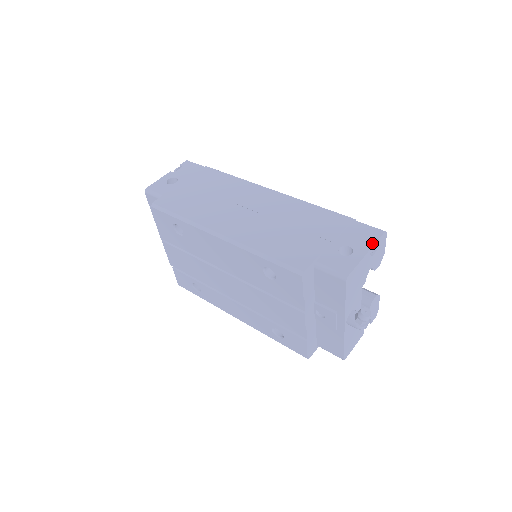
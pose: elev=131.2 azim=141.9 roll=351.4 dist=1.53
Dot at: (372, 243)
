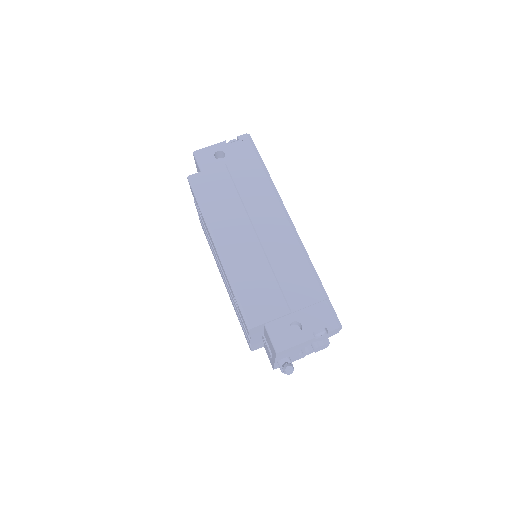
Dot at: (320, 333)
